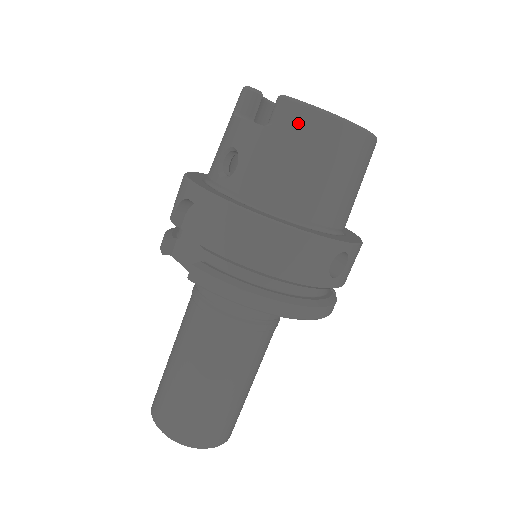
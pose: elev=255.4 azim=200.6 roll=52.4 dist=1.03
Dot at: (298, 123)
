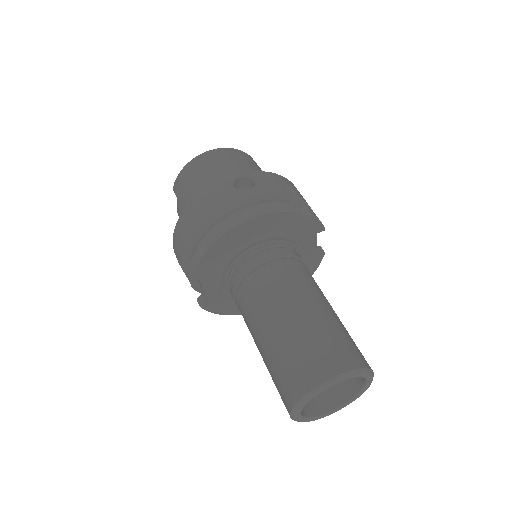
Dot at: (180, 182)
